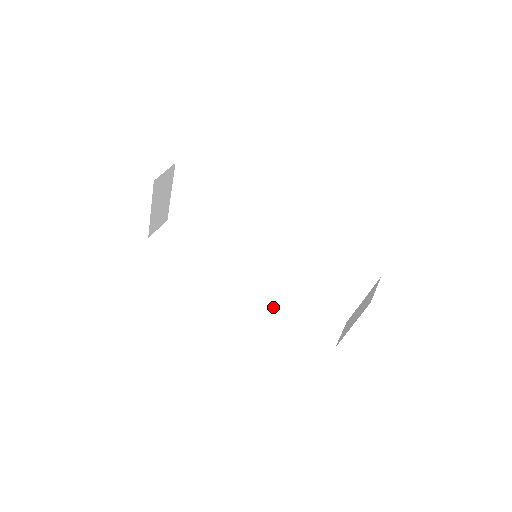
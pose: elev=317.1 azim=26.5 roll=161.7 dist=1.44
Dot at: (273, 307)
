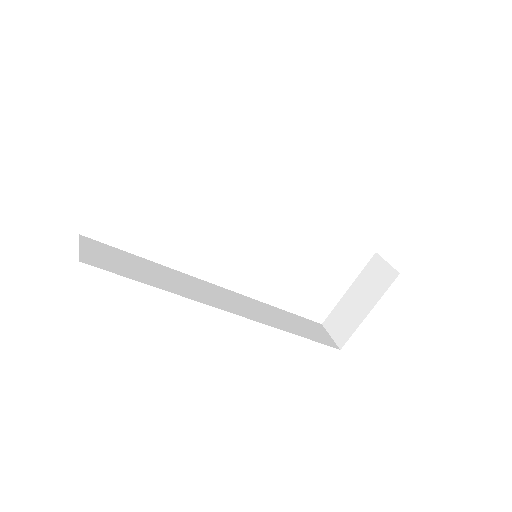
Dot at: (272, 324)
